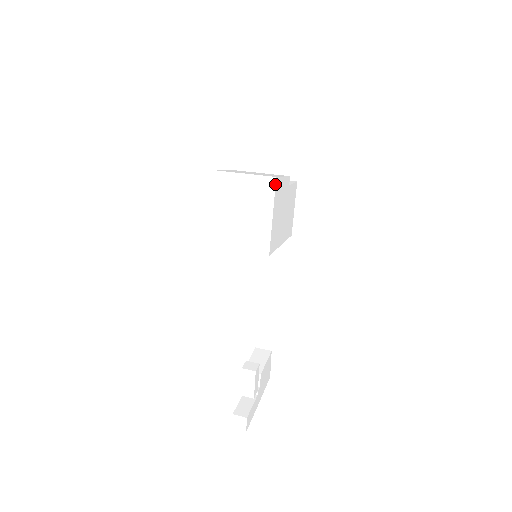
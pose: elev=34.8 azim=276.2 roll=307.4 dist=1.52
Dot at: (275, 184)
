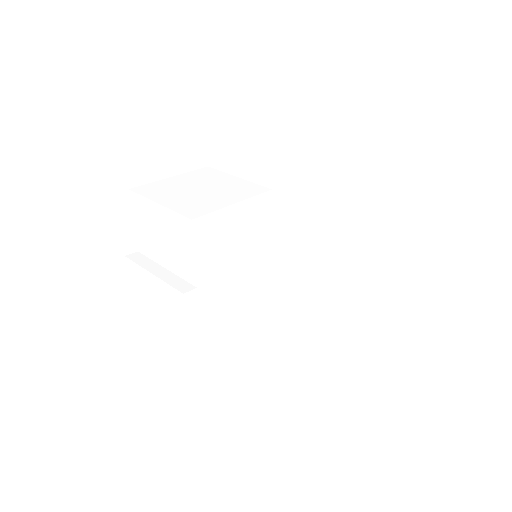
Dot at: (192, 371)
